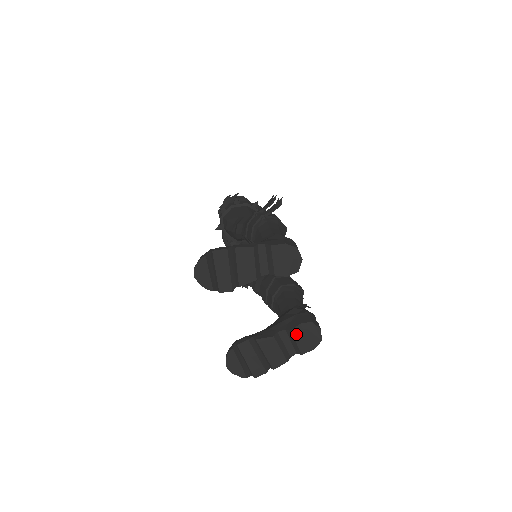
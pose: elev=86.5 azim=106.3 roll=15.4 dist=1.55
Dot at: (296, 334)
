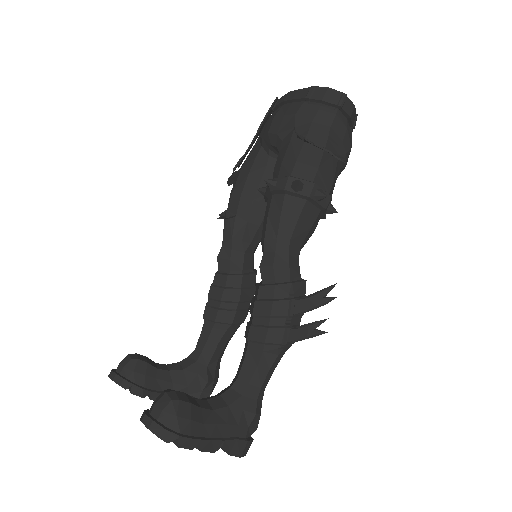
Dot at: occluded
